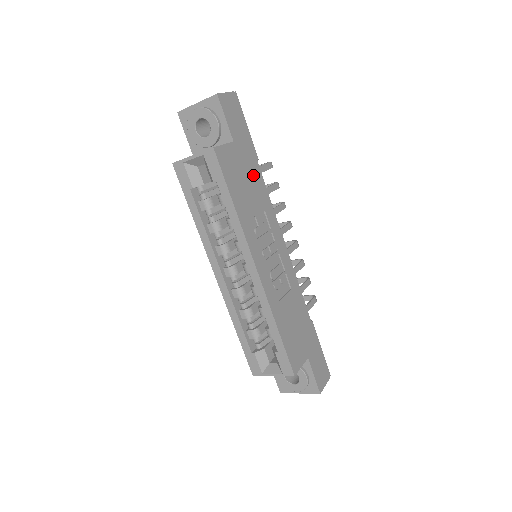
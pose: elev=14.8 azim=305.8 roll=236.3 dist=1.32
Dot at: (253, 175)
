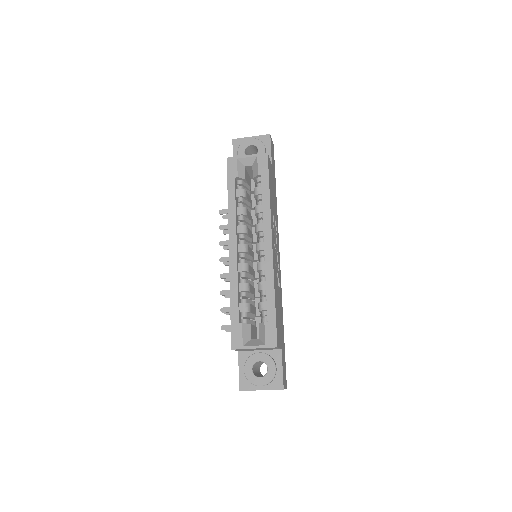
Dot at: (275, 195)
